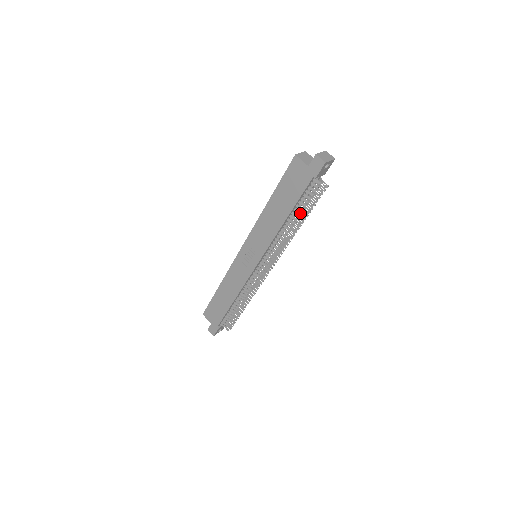
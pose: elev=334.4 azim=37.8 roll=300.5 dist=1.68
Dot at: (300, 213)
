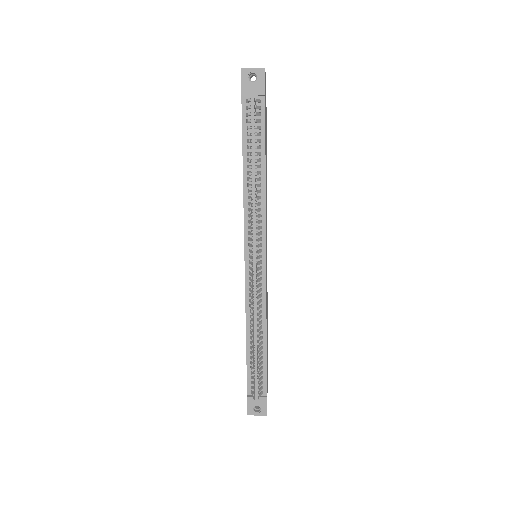
Dot at: occluded
